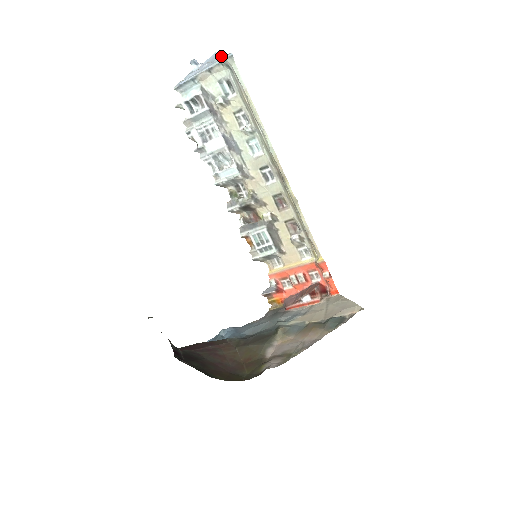
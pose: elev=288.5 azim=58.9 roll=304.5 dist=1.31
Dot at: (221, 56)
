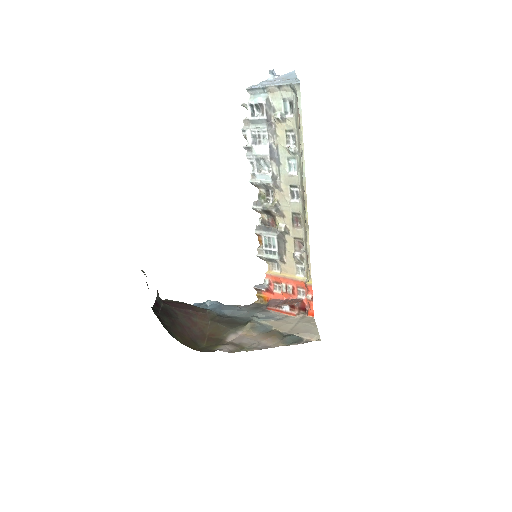
Dot at: (294, 78)
